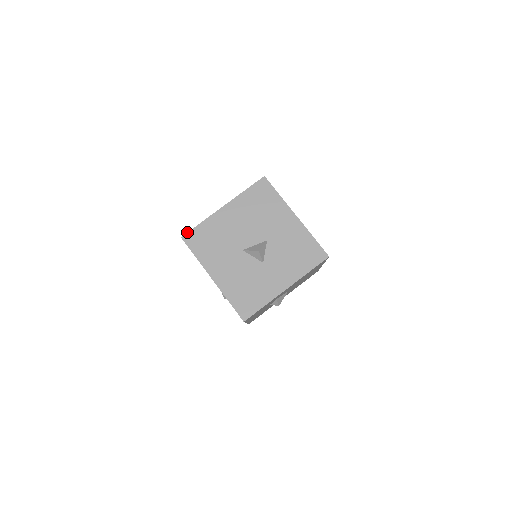
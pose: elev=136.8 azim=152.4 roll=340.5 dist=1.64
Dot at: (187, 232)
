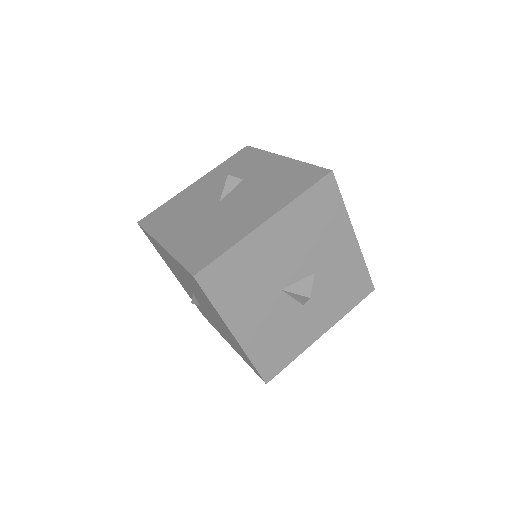
Dot at: (204, 267)
